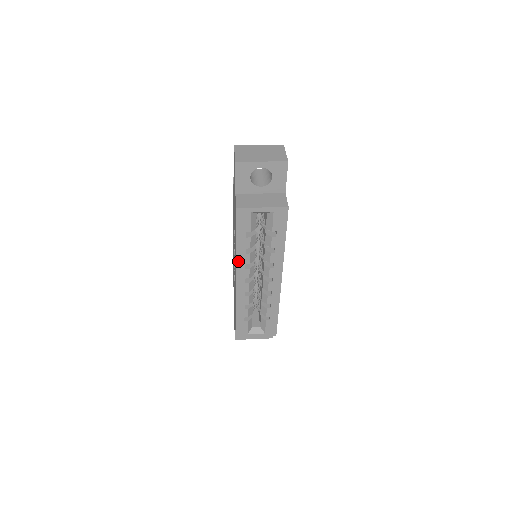
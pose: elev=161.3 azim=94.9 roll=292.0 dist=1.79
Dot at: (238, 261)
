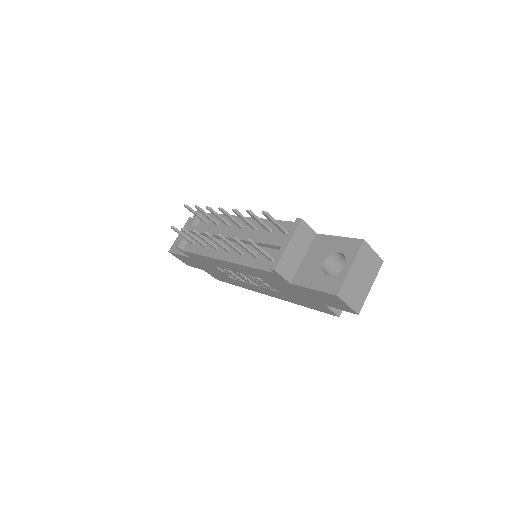
Dot at: occluded
